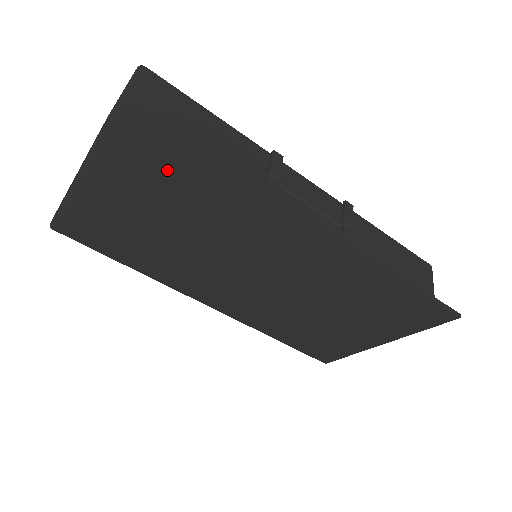
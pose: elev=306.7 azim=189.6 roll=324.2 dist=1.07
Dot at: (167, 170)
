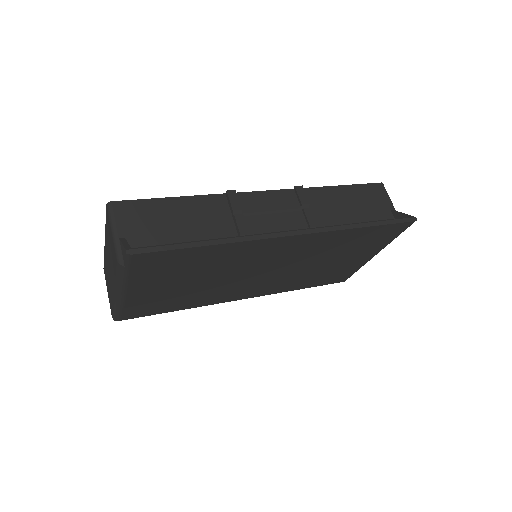
Dot at: (172, 265)
